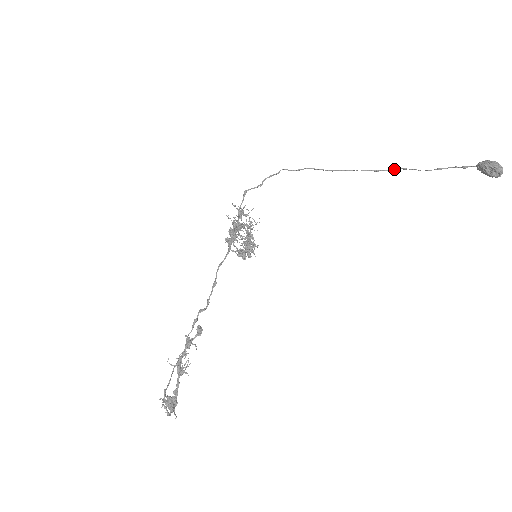
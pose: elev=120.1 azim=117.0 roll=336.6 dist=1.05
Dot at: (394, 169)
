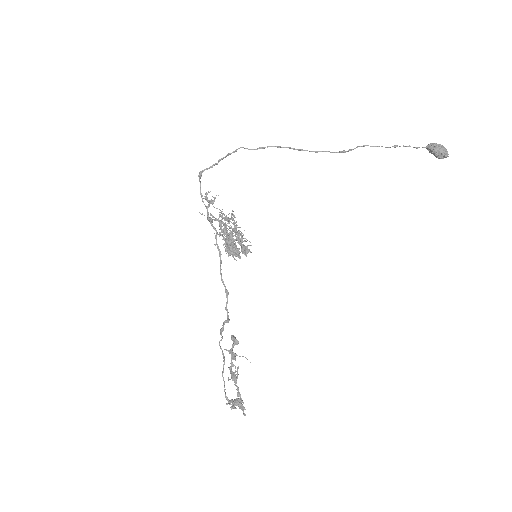
Dot at: occluded
